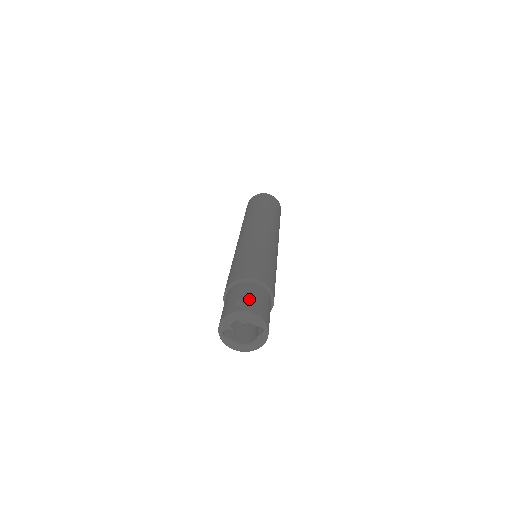
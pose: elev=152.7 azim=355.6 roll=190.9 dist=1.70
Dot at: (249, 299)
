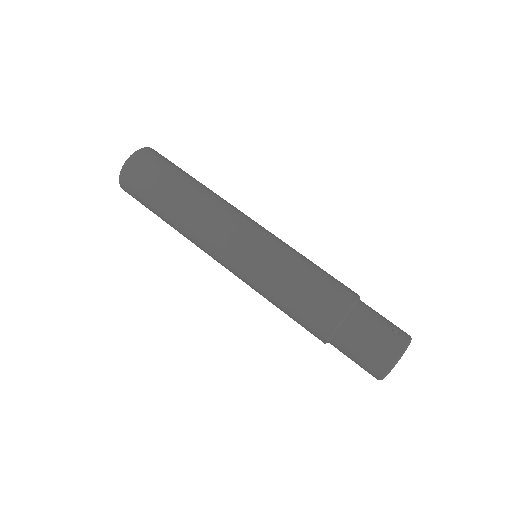
Dot at: (391, 323)
